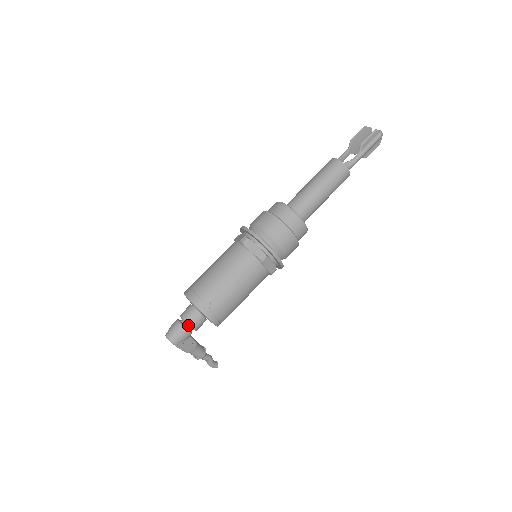
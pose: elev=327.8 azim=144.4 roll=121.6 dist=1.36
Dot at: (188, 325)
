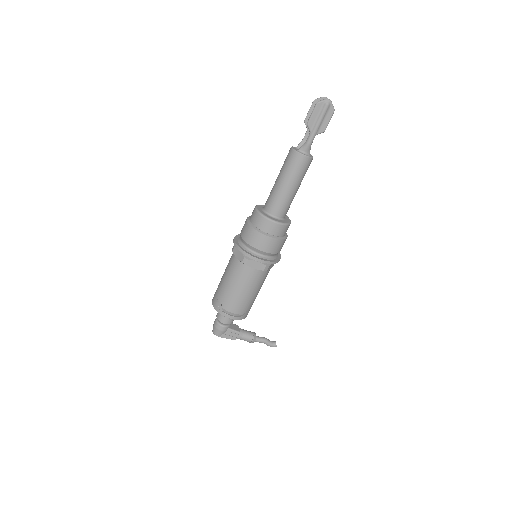
Dot at: (220, 321)
